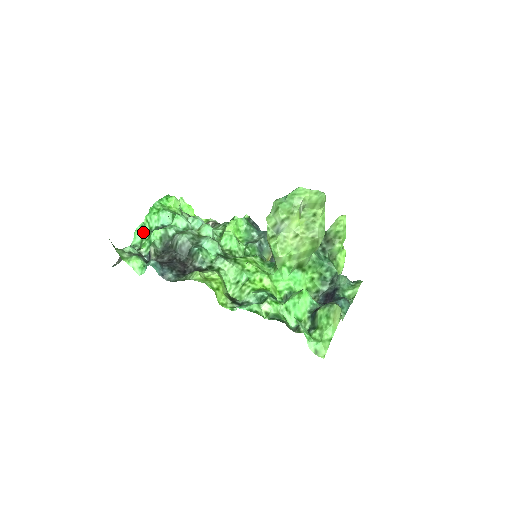
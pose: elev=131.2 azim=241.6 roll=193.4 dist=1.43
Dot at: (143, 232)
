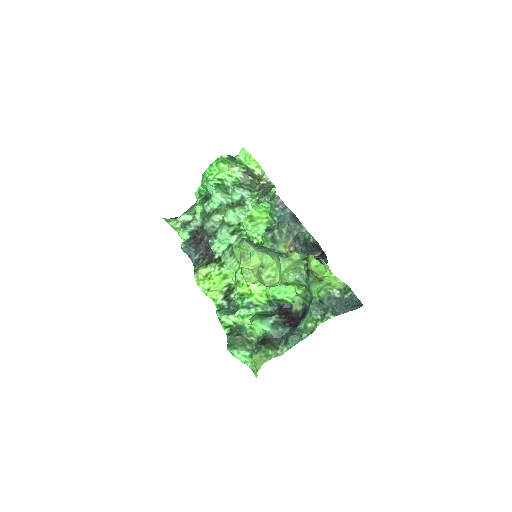
Dot at: (199, 196)
